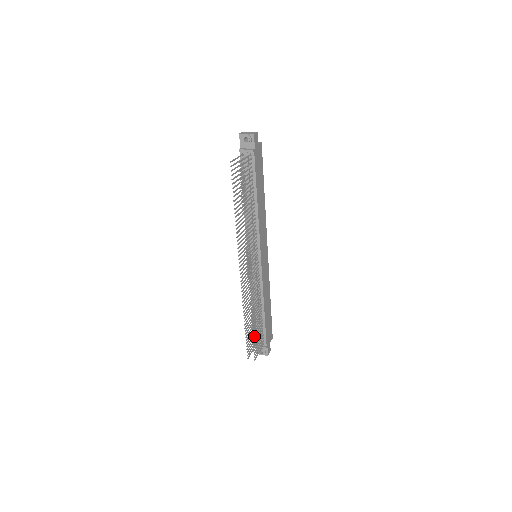
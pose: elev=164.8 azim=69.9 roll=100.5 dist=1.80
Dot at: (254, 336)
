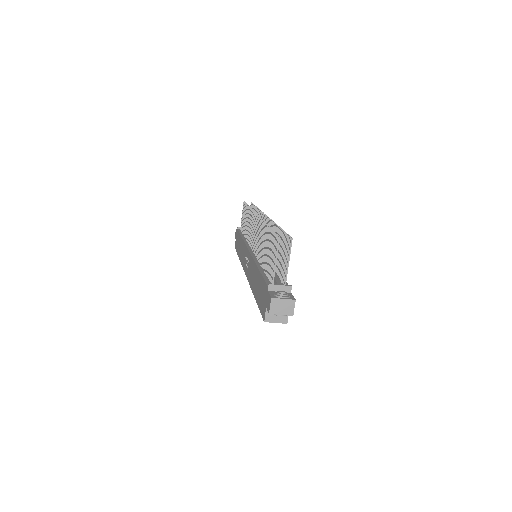
Dot at: (282, 236)
